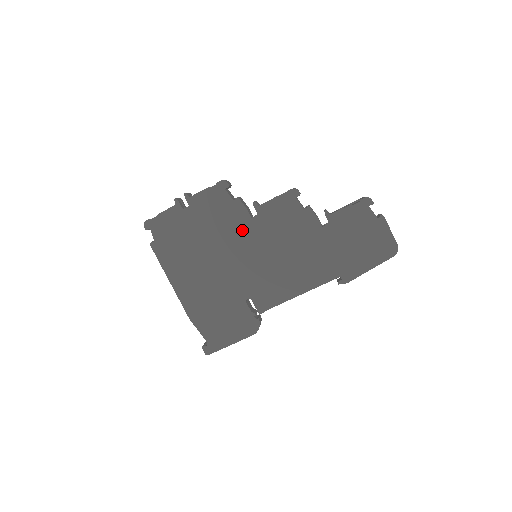
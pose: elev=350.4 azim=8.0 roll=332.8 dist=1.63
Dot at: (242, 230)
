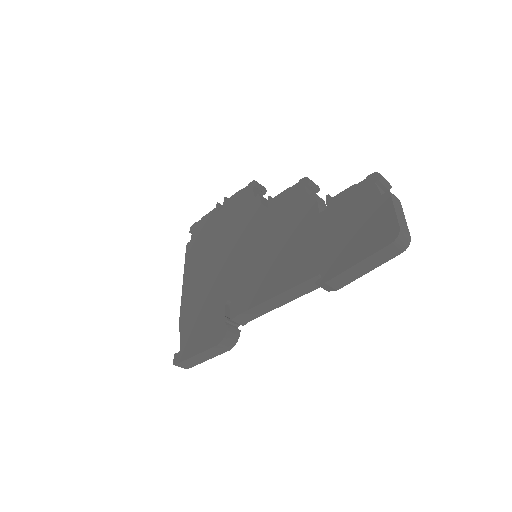
Dot at: (250, 225)
